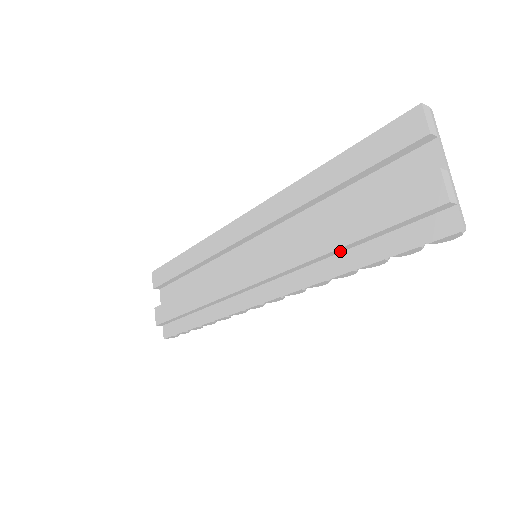
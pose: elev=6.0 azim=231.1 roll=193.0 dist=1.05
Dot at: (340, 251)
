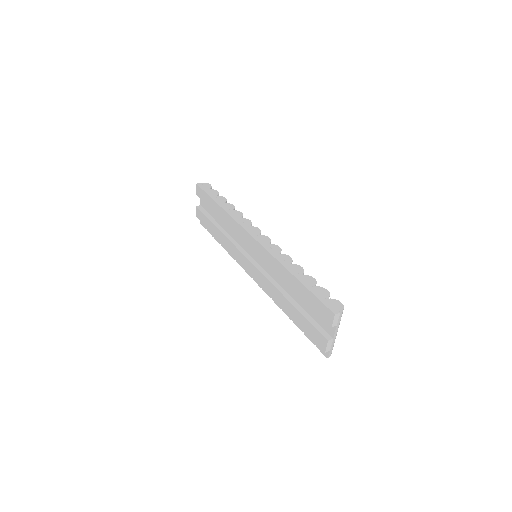
Dot at: occluded
